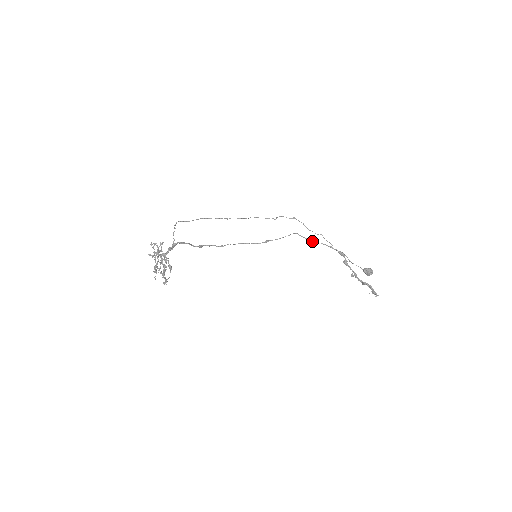
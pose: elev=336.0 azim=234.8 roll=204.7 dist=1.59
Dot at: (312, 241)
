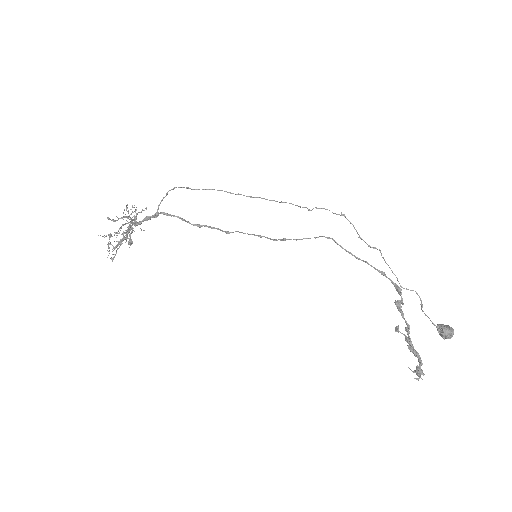
Dot at: (353, 255)
